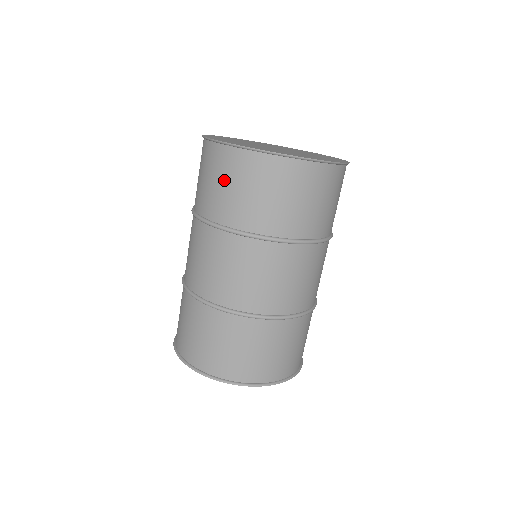
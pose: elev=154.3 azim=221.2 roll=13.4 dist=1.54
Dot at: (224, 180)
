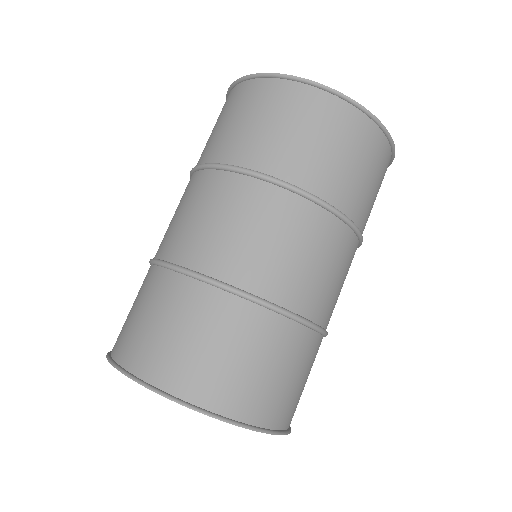
Dot at: occluded
